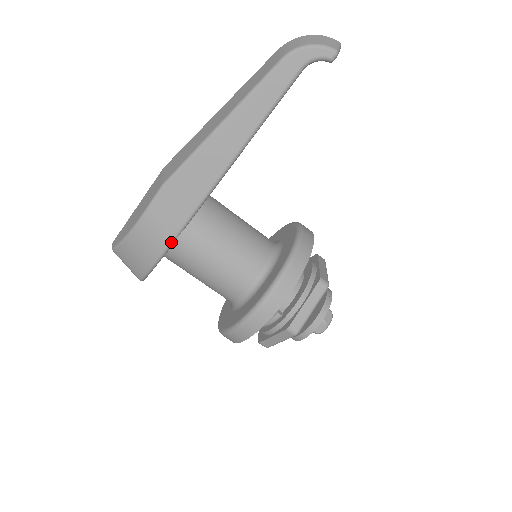
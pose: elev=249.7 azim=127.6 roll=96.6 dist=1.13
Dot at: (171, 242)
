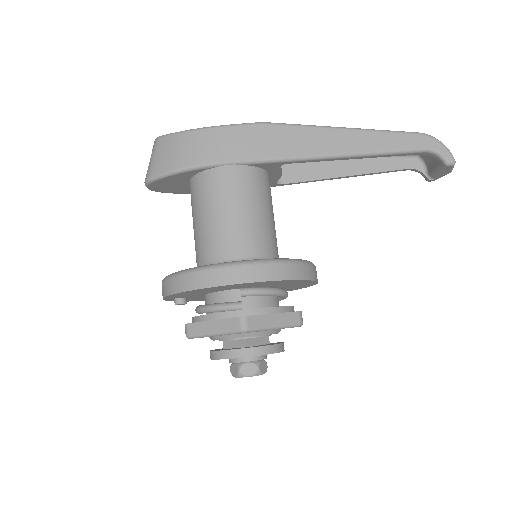
Dot at: (222, 162)
